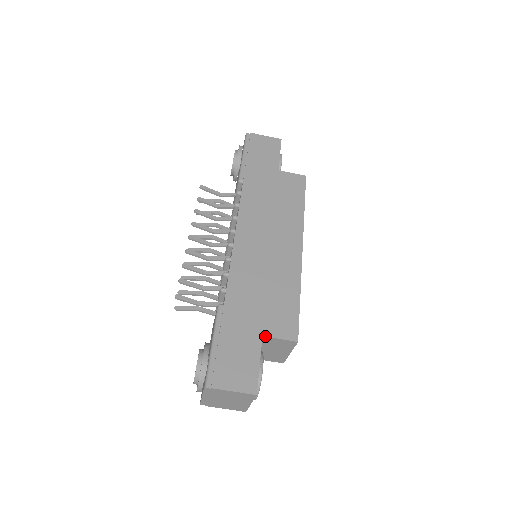
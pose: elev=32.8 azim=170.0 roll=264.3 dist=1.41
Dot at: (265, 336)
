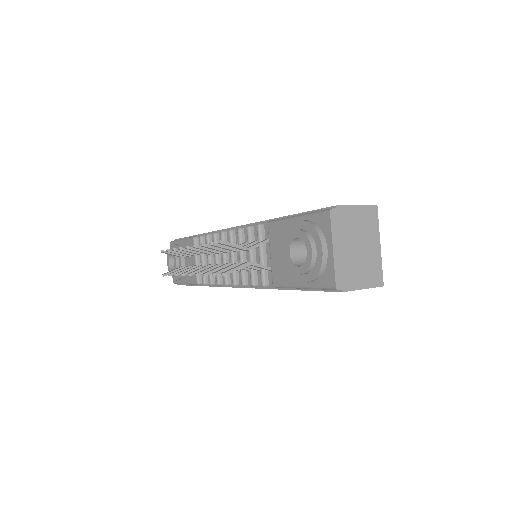
Dot at: occluded
